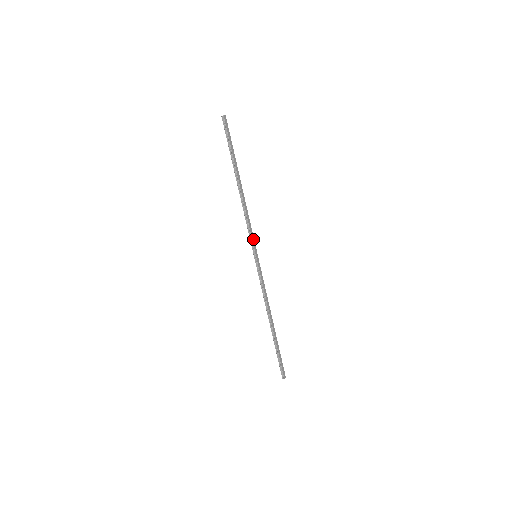
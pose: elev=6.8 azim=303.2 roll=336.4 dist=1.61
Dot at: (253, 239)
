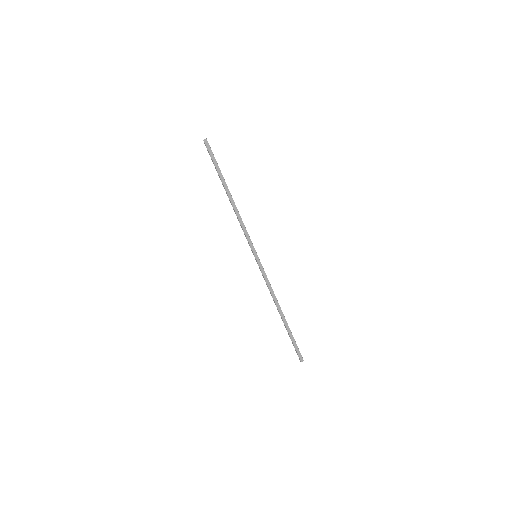
Dot at: (250, 242)
